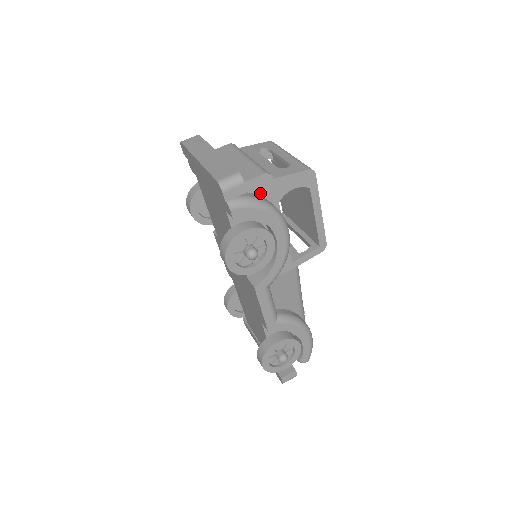
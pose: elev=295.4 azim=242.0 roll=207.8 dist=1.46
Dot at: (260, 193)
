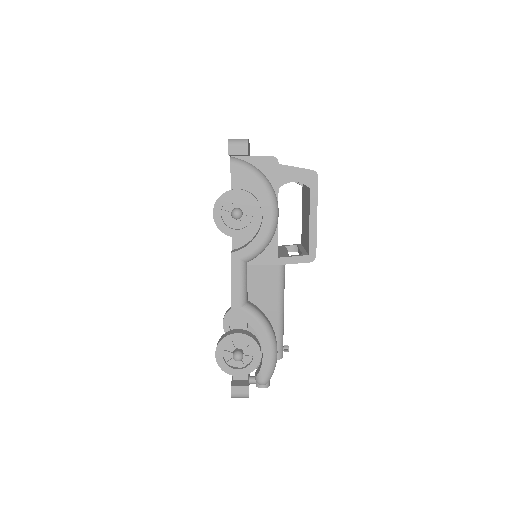
Dot at: (264, 172)
